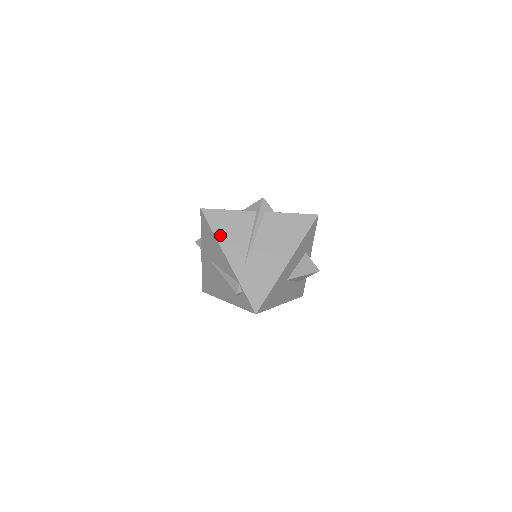
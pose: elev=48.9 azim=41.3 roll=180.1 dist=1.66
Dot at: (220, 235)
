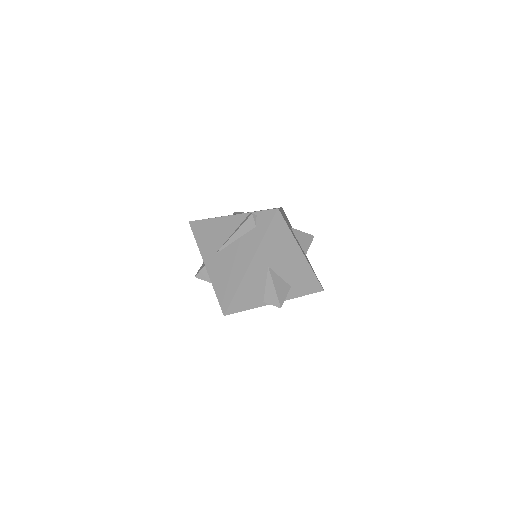
Dot at: occluded
